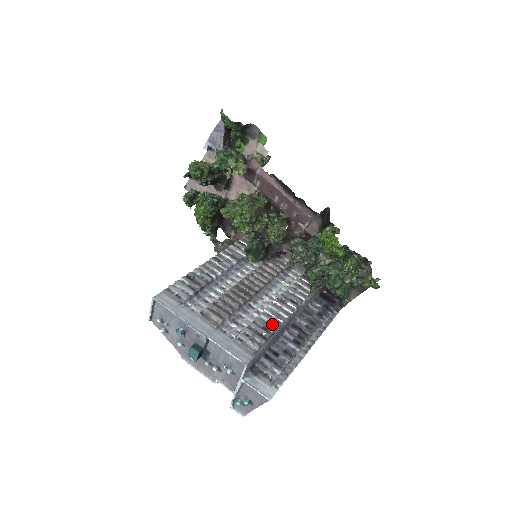
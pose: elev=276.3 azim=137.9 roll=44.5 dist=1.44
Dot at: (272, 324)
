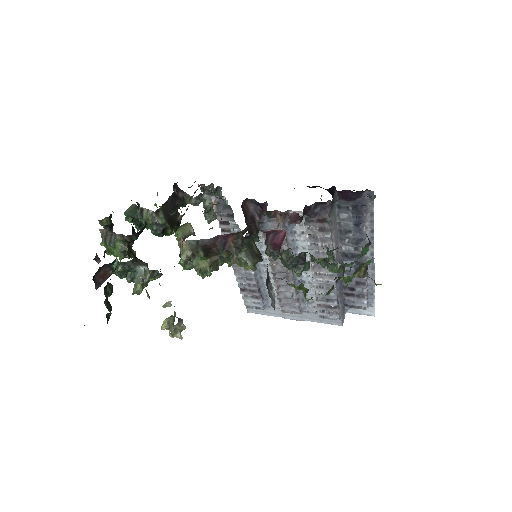
Dot at: (330, 292)
